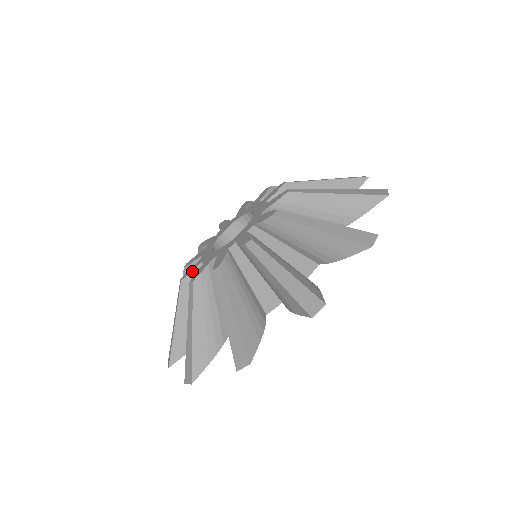
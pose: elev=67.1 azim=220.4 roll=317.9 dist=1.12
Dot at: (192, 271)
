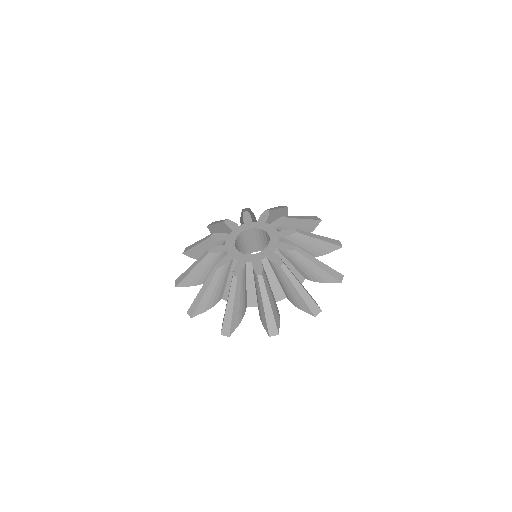
Dot at: (218, 239)
